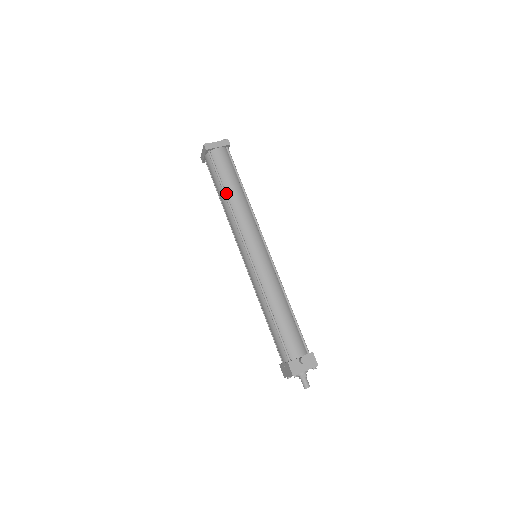
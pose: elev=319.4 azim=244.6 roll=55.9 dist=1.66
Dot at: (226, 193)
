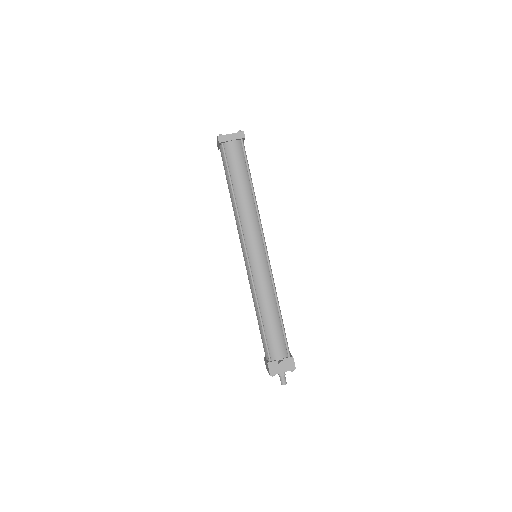
Dot at: (234, 191)
